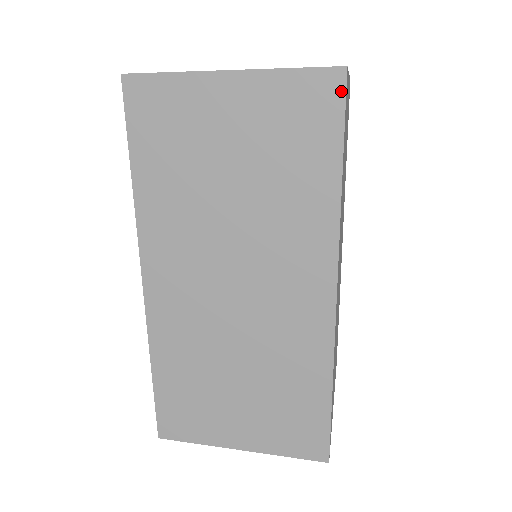
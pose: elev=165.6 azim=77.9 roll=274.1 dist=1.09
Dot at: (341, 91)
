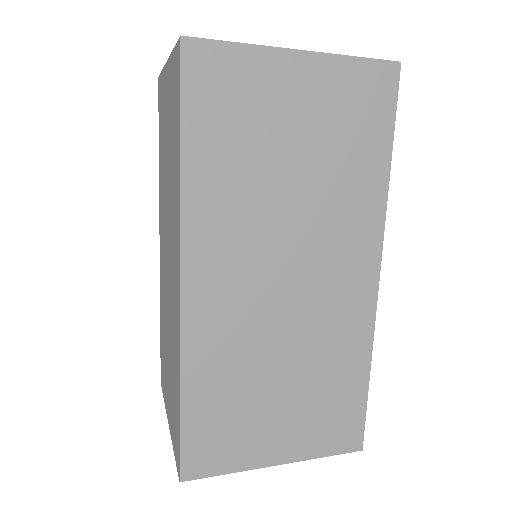
Dot at: (395, 83)
